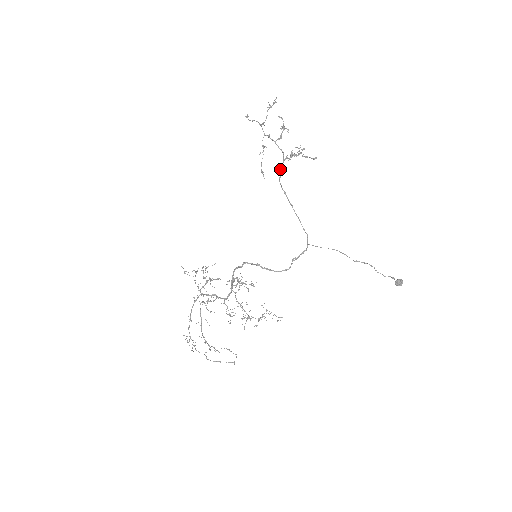
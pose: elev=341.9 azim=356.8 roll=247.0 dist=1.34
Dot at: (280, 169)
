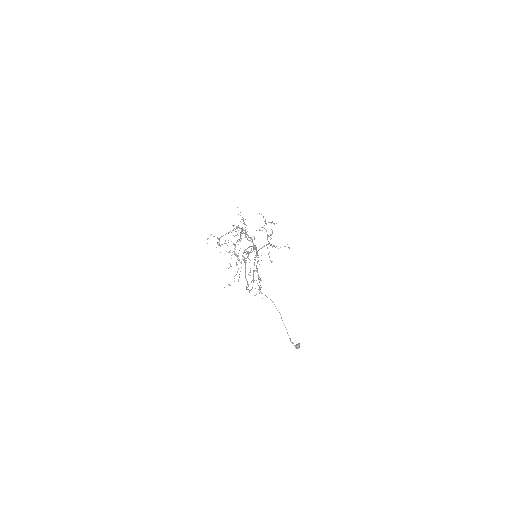
Dot at: occluded
